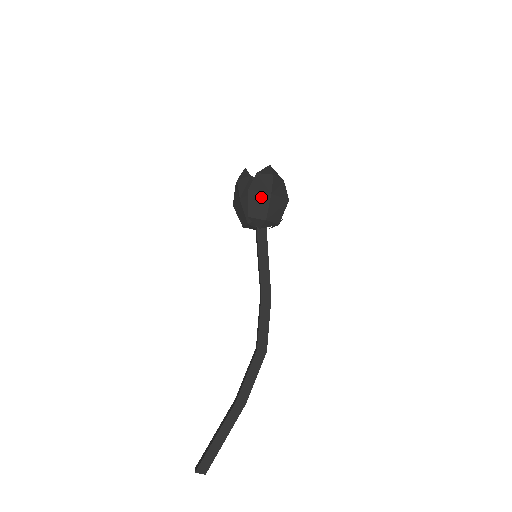
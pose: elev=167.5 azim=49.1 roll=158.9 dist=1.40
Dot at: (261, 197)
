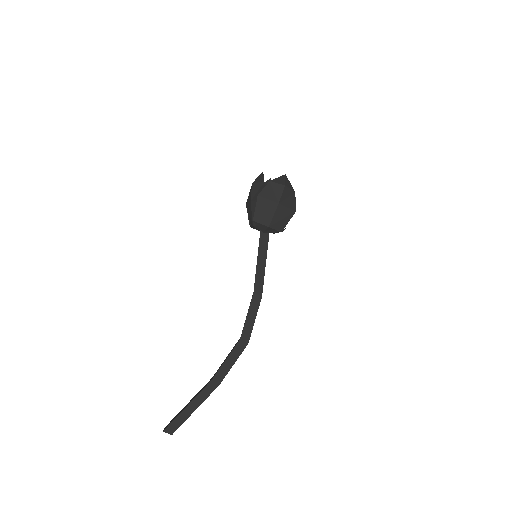
Dot at: (268, 205)
